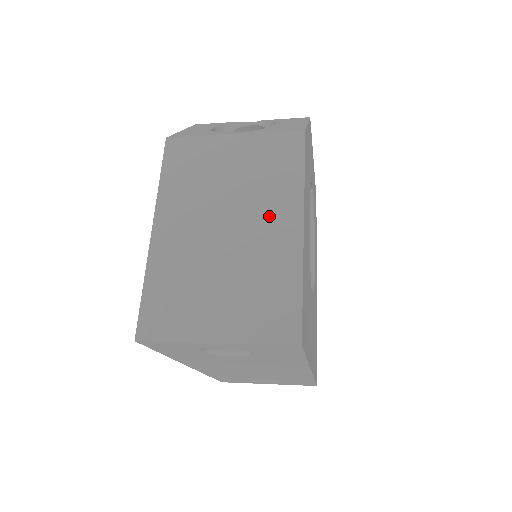
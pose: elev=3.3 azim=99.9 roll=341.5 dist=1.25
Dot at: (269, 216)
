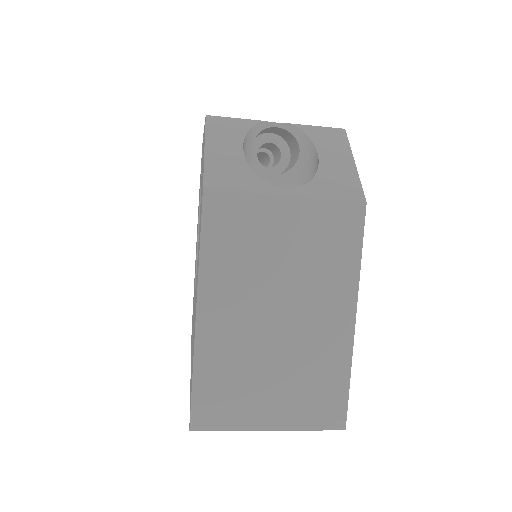
Dot at: (323, 305)
